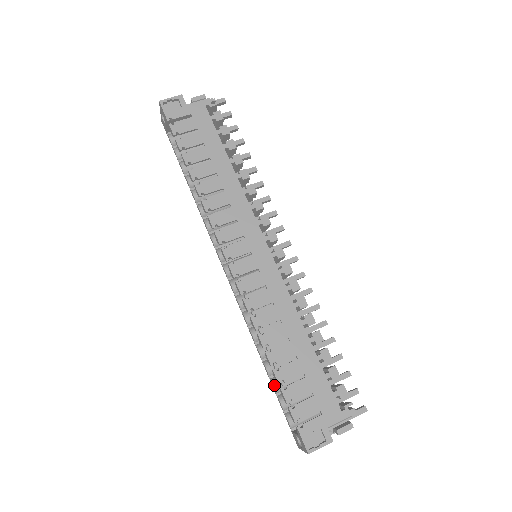
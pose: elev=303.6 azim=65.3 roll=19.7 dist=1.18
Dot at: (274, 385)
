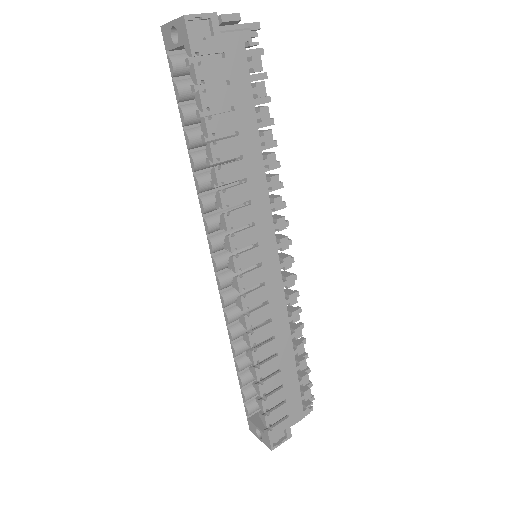
Dot at: (243, 382)
